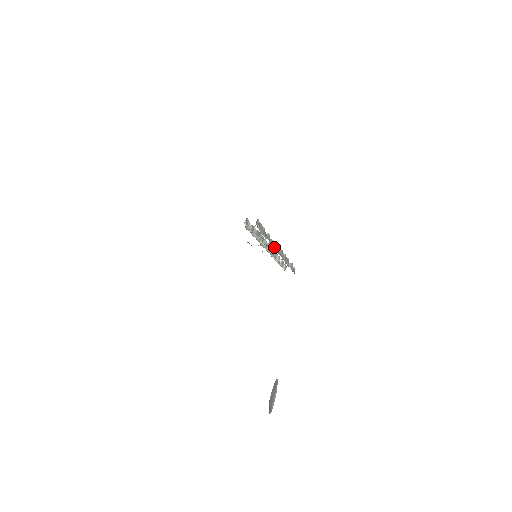
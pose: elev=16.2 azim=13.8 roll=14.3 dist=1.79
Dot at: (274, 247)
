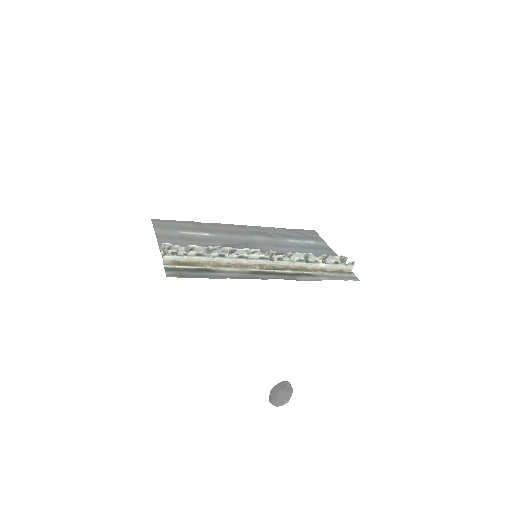
Dot at: (244, 261)
